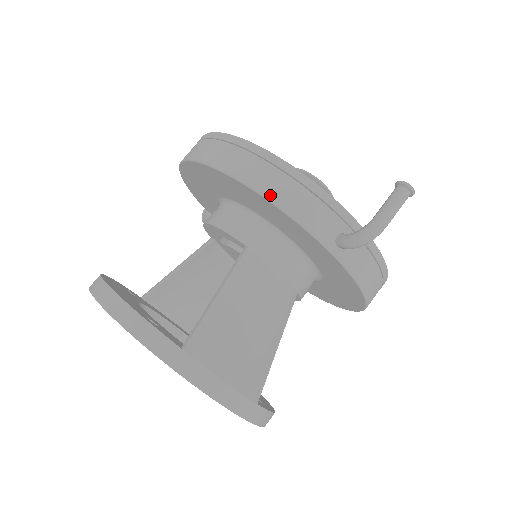
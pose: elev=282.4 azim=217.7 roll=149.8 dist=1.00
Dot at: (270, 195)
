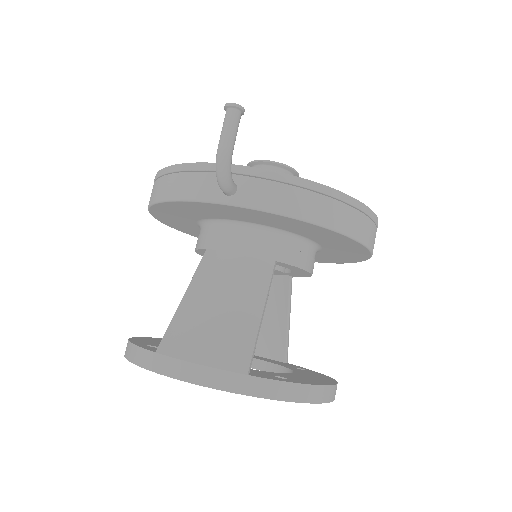
Dot at: (166, 197)
